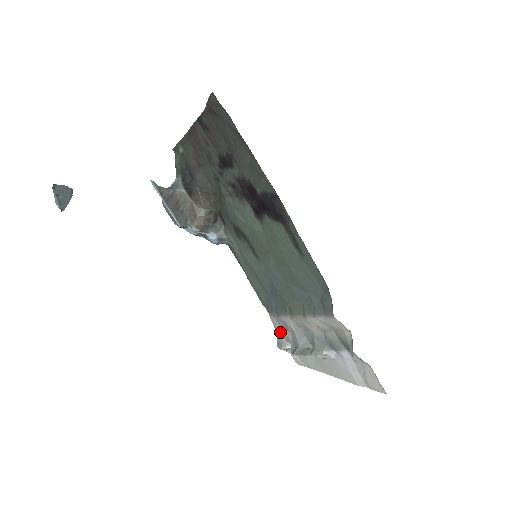
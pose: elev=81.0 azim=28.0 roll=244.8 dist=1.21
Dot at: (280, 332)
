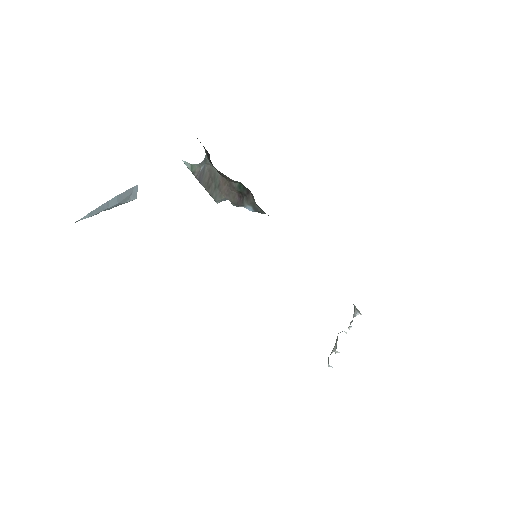
Dot at: occluded
